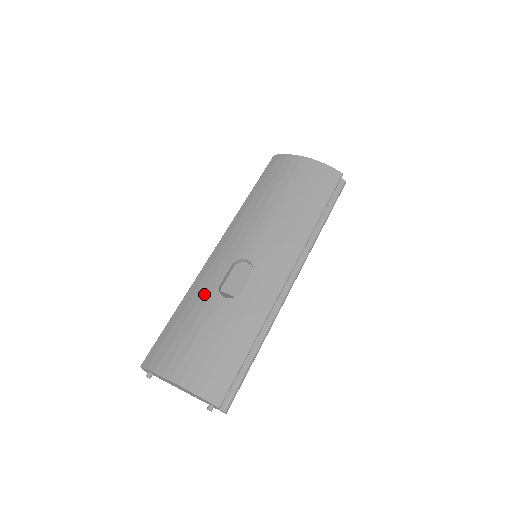
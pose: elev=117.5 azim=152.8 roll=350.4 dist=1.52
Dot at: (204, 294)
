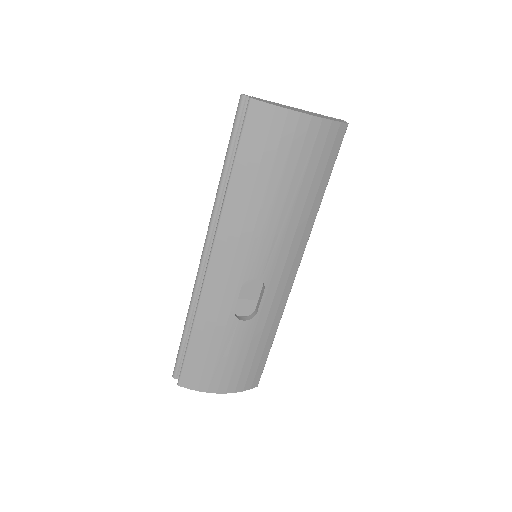
Dot at: (220, 321)
